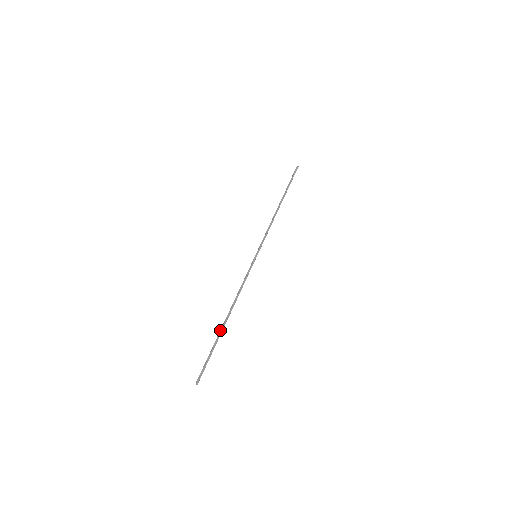
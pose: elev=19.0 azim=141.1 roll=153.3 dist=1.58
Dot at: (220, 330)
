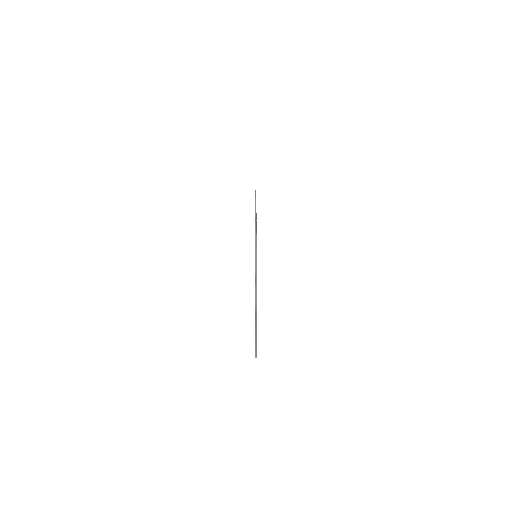
Dot at: (256, 313)
